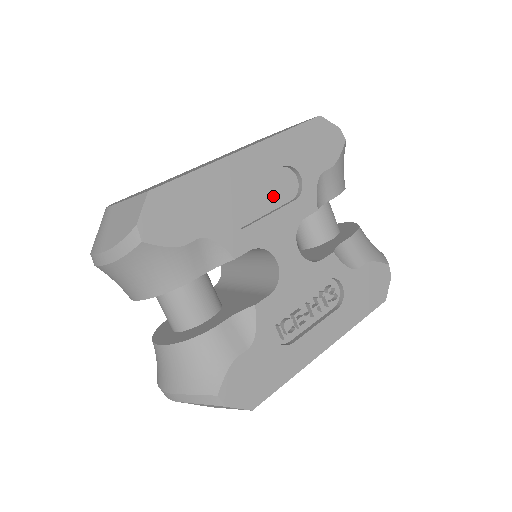
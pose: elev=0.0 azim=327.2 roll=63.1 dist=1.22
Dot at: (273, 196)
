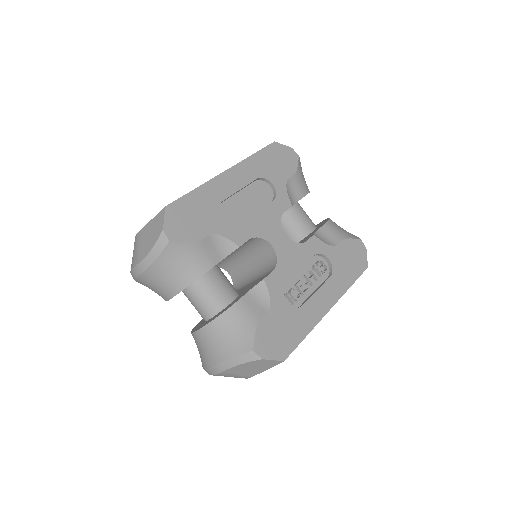
Dot at: (256, 201)
